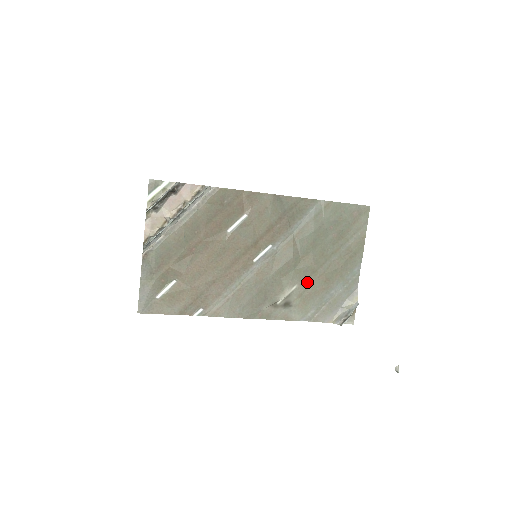
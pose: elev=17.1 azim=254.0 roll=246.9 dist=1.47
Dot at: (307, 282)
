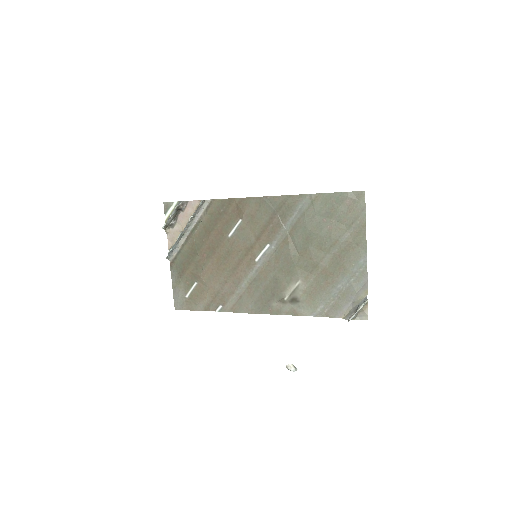
Dot at: (310, 277)
